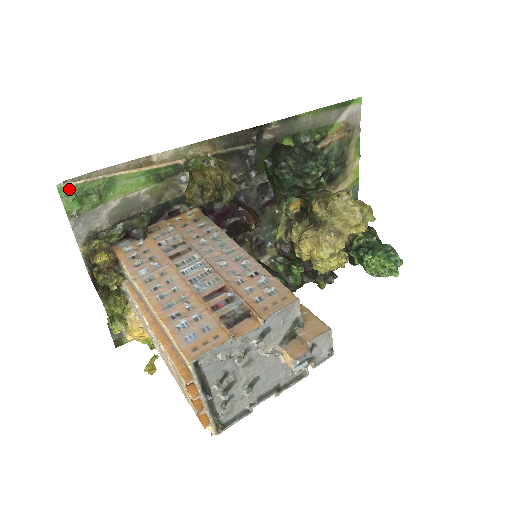
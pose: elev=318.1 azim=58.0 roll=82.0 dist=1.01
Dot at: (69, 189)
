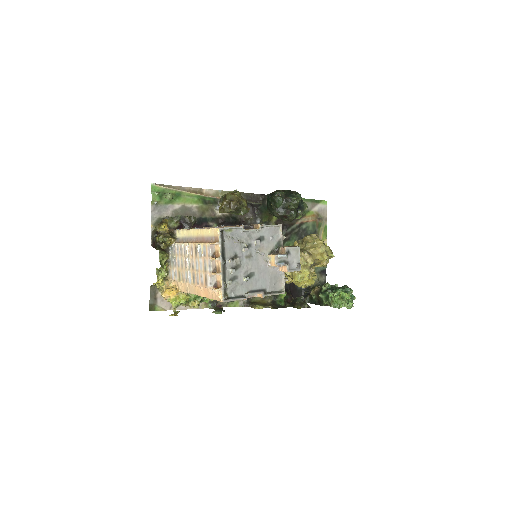
Dot at: (157, 189)
